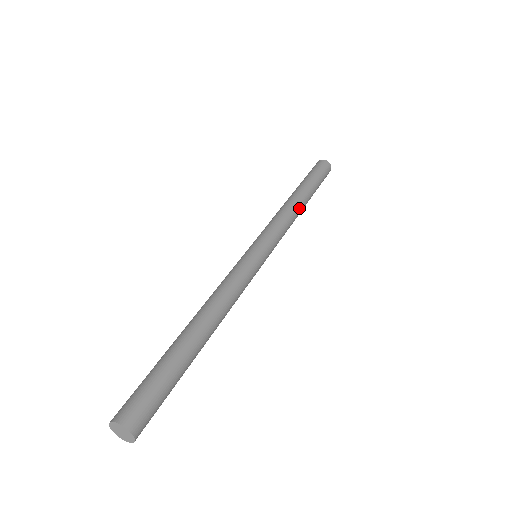
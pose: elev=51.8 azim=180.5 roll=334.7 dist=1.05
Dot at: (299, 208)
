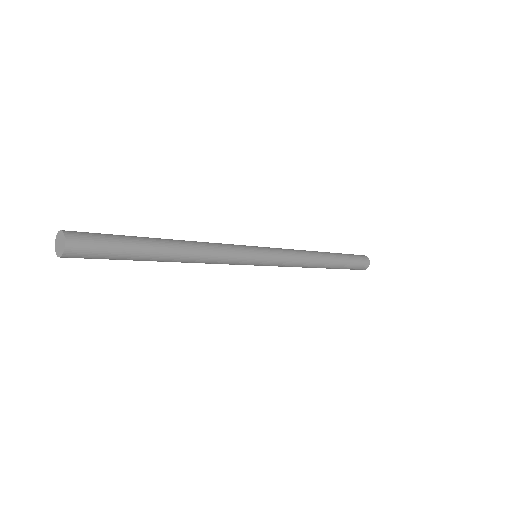
Dot at: (317, 264)
